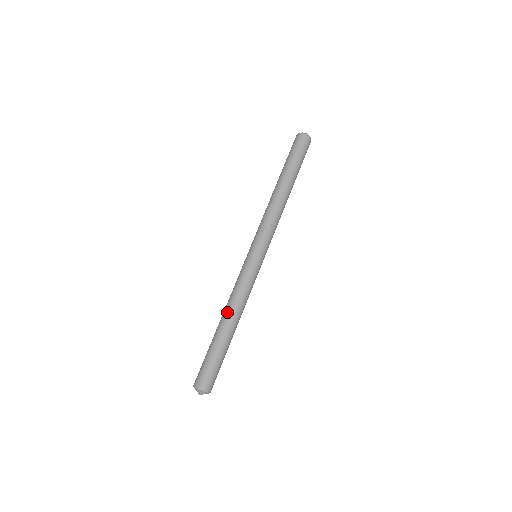
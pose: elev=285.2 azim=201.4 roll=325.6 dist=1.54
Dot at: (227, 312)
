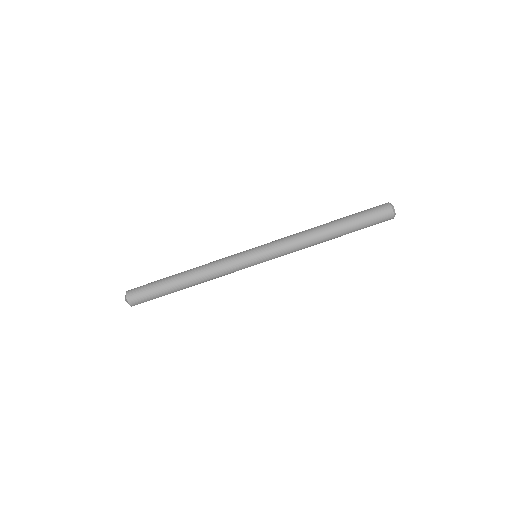
Dot at: (195, 274)
